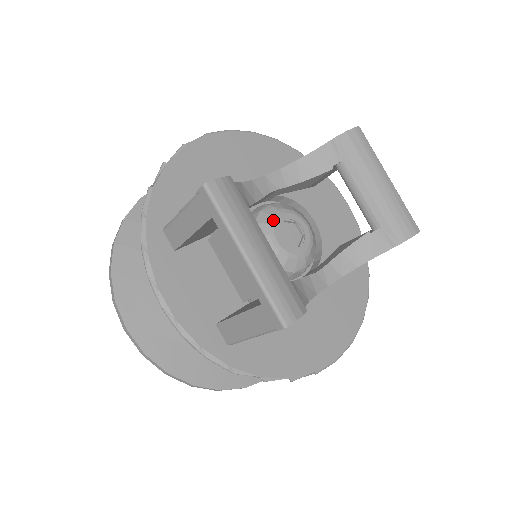
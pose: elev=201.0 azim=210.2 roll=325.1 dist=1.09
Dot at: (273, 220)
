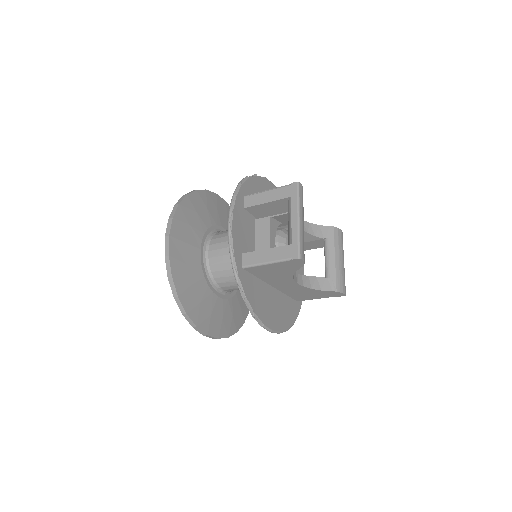
Dot at: occluded
